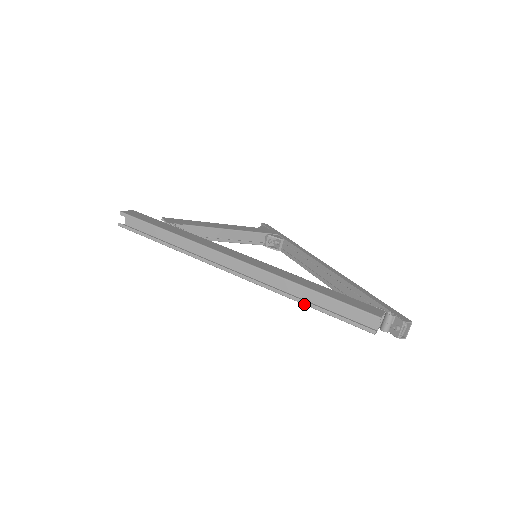
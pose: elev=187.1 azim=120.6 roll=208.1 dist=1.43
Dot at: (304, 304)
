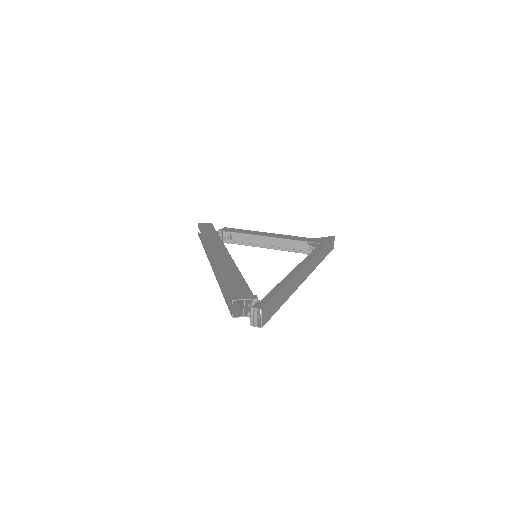
Dot at: occluded
